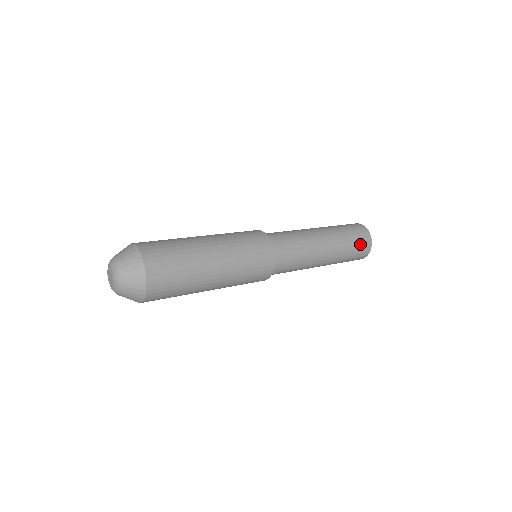
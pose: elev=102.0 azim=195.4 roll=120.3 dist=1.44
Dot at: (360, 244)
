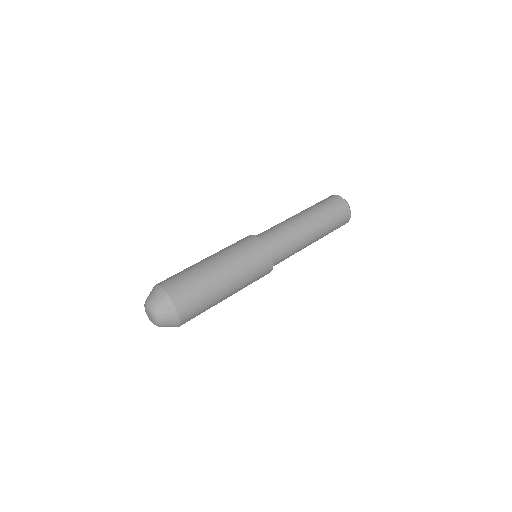
Dot at: (339, 212)
